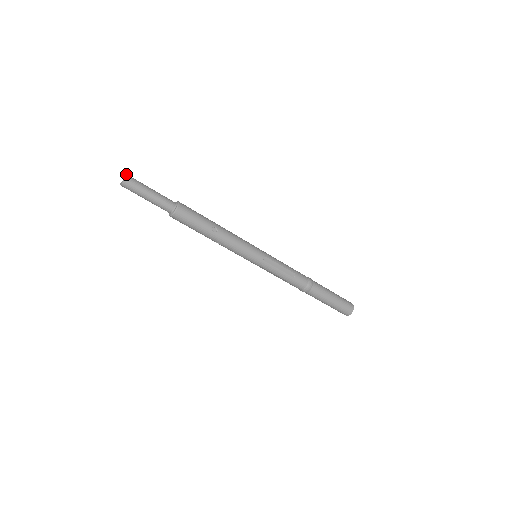
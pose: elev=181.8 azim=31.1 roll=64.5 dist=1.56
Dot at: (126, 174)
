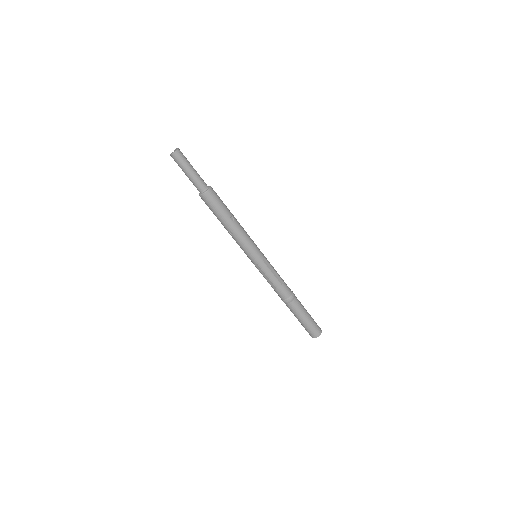
Dot at: occluded
